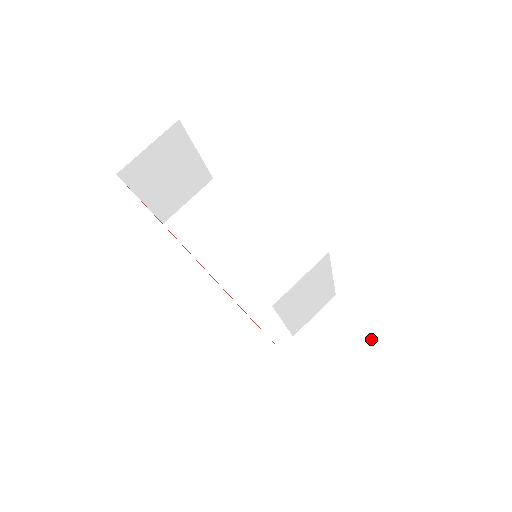
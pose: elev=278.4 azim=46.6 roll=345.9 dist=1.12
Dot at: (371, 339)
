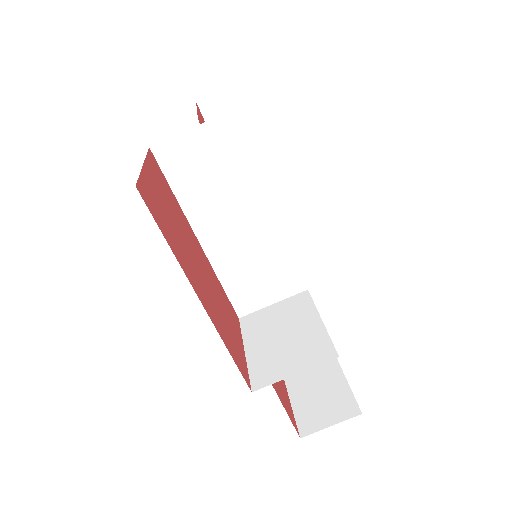
Dot at: occluded
